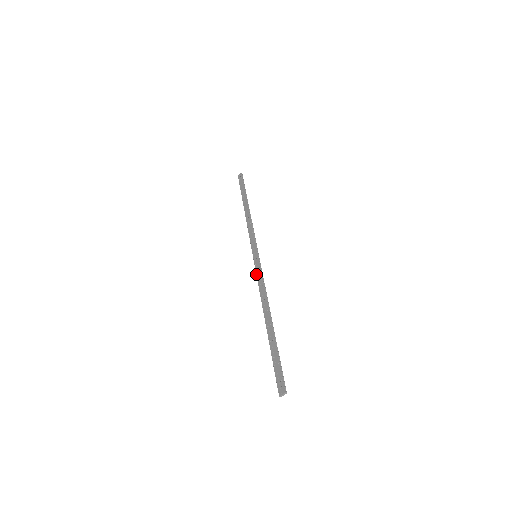
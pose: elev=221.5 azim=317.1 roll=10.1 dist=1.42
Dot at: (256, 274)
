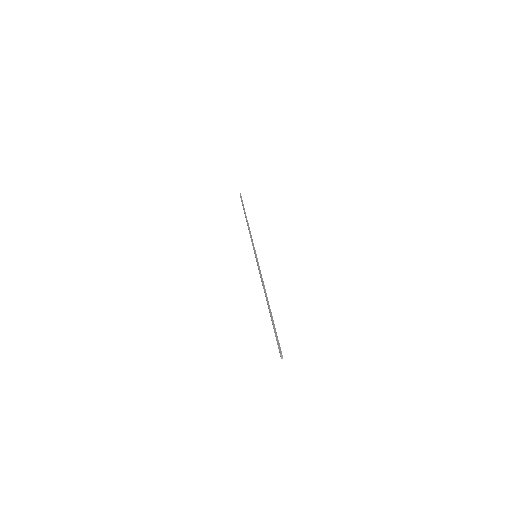
Dot at: occluded
